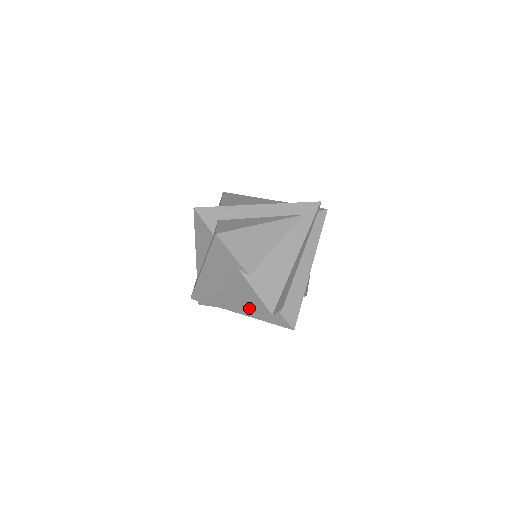
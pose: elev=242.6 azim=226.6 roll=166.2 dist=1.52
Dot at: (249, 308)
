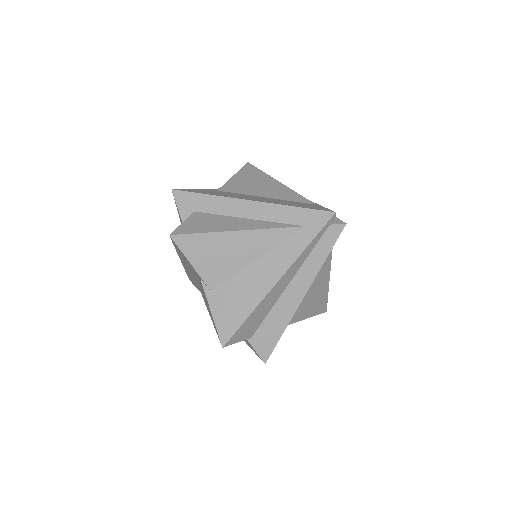
Dot at: (213, 324)
